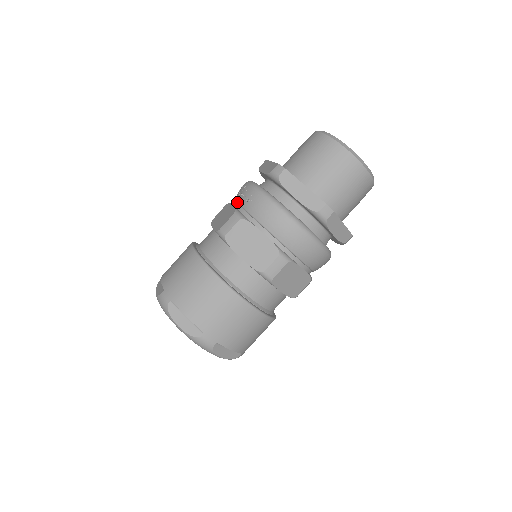
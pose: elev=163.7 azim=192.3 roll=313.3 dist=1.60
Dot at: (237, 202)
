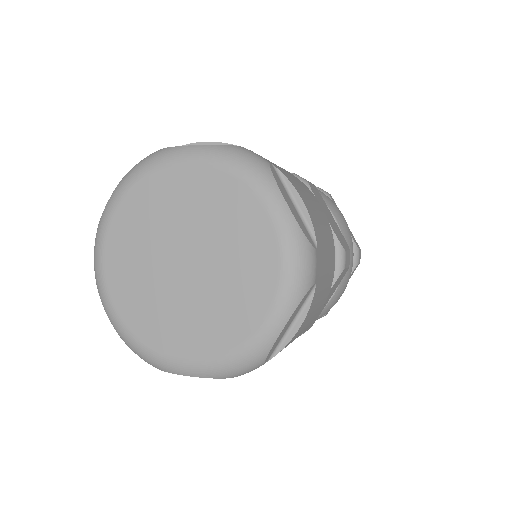
Dot at: occluded
